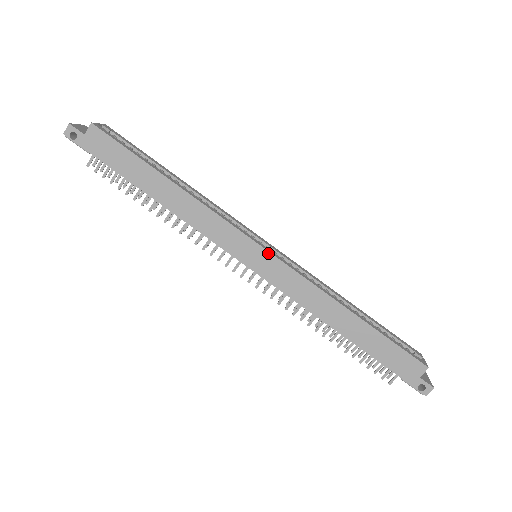
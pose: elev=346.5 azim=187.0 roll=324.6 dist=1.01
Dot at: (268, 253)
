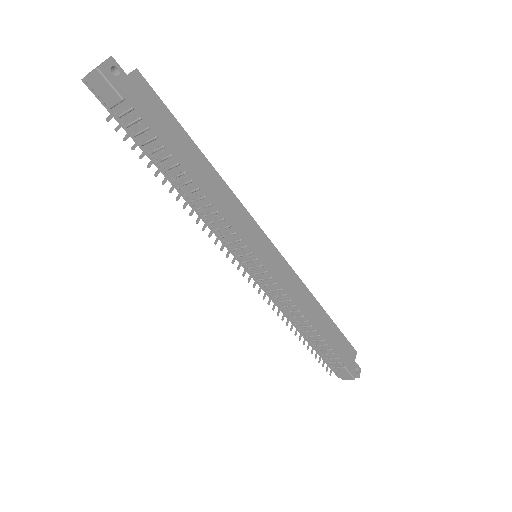
Dot at: (275, 248)
